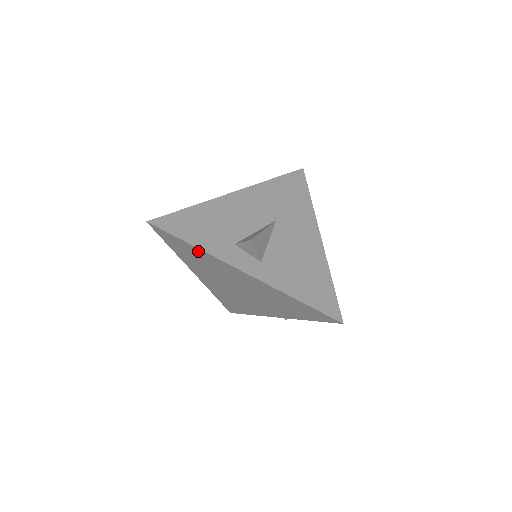
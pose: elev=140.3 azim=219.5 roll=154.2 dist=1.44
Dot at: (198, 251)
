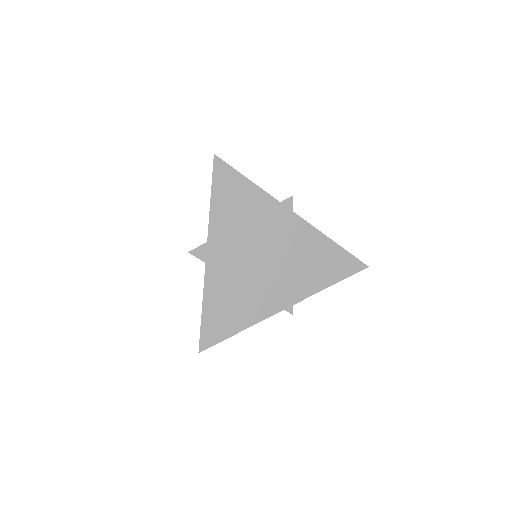
Dot at: (254, 192)
